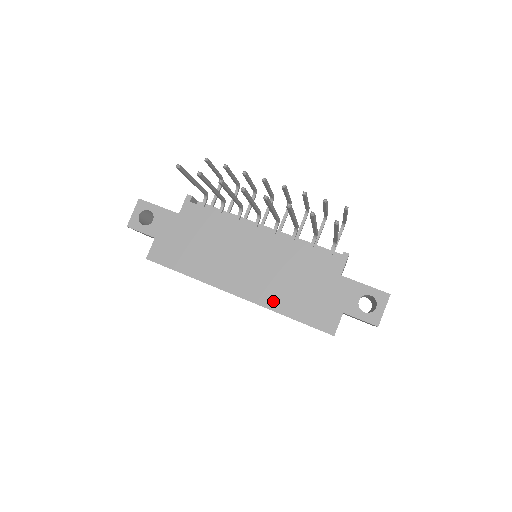
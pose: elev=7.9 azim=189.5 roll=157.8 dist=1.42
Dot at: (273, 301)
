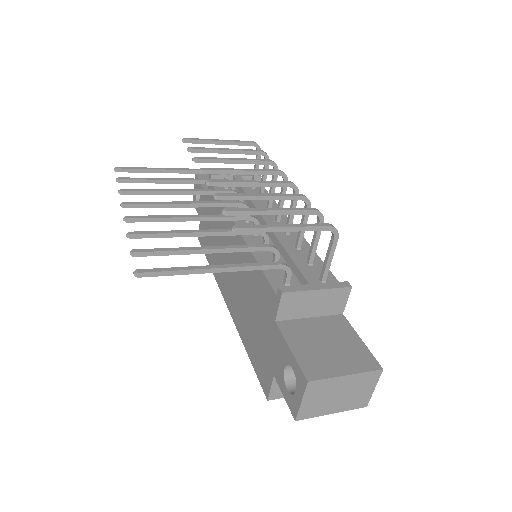
Dot at: (239, 323)
